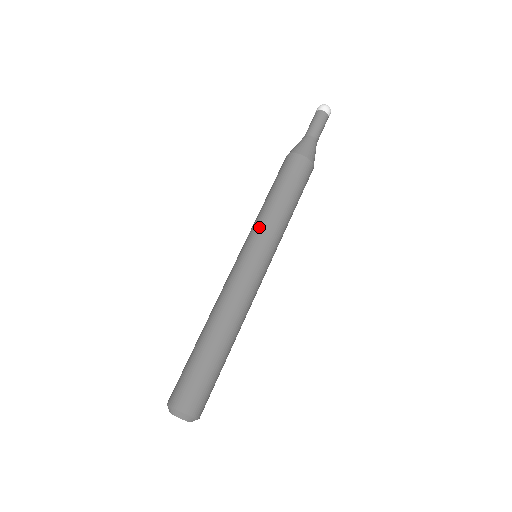
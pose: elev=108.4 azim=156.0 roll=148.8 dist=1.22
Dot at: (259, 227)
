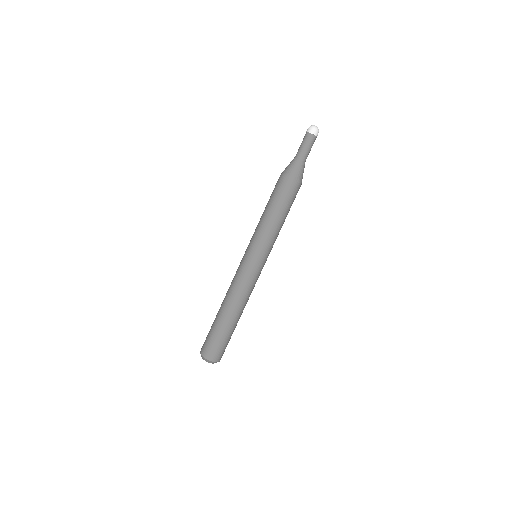
Dot at: (269, 244)
